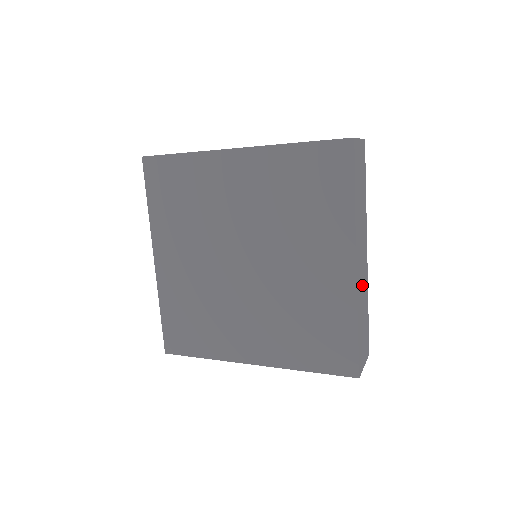
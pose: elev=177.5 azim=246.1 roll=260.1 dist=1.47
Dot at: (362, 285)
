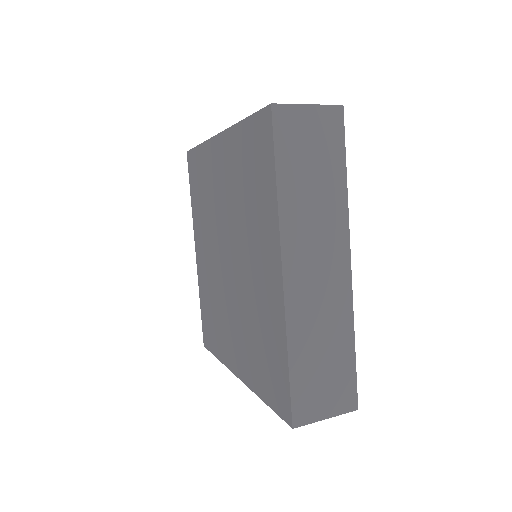
Dot at: (318, 305)
